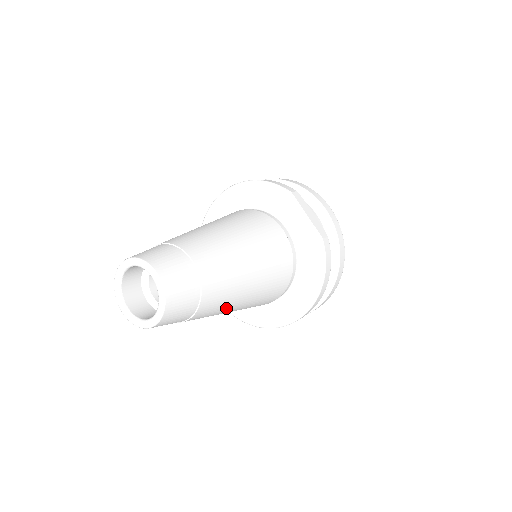
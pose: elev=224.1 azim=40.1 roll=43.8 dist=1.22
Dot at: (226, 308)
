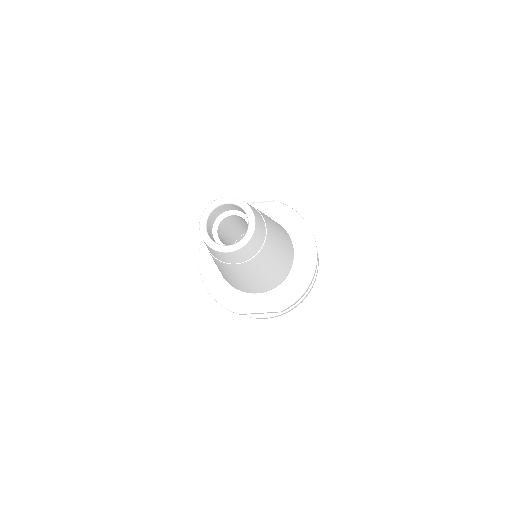
Dot at: (276, 234)
